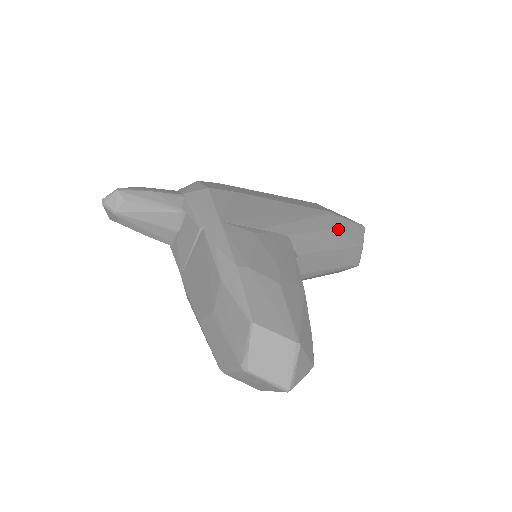
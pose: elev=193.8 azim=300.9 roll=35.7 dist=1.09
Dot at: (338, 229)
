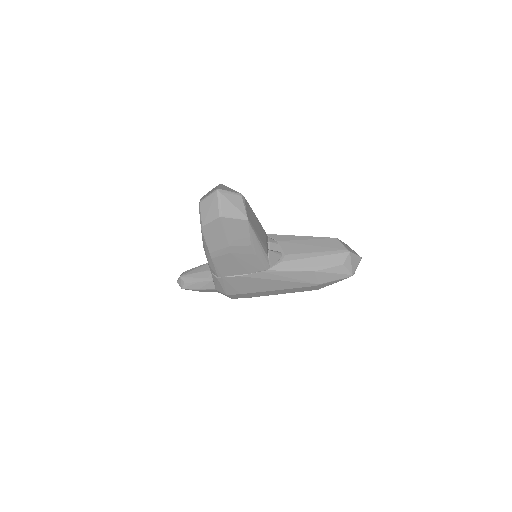
Dot at: occluded
